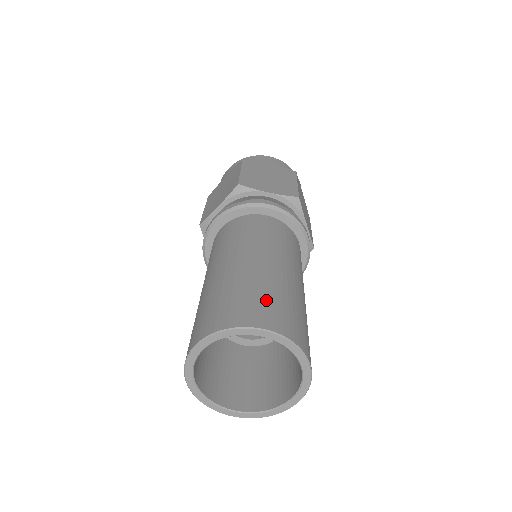
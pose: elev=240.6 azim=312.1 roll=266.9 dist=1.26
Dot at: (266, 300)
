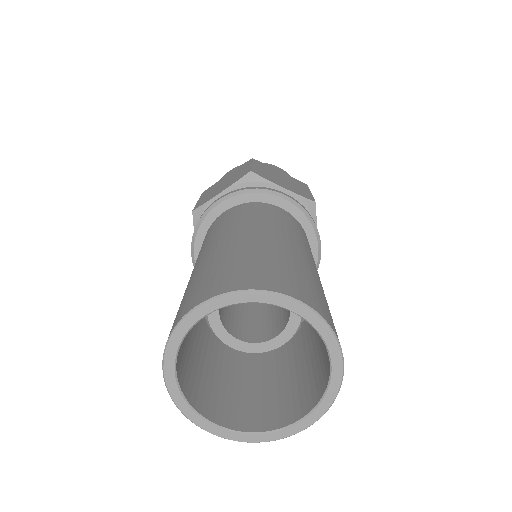
Dot at: (210, 275)
